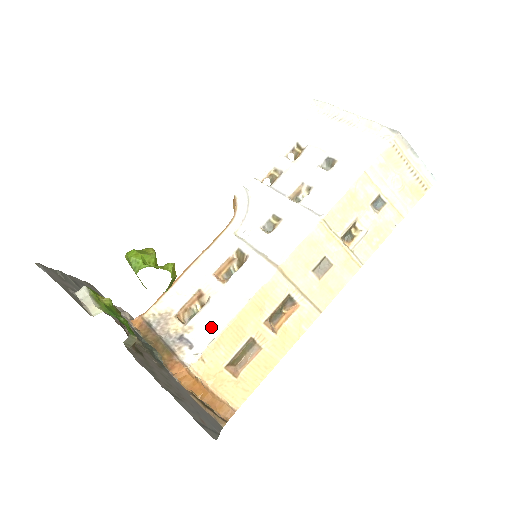
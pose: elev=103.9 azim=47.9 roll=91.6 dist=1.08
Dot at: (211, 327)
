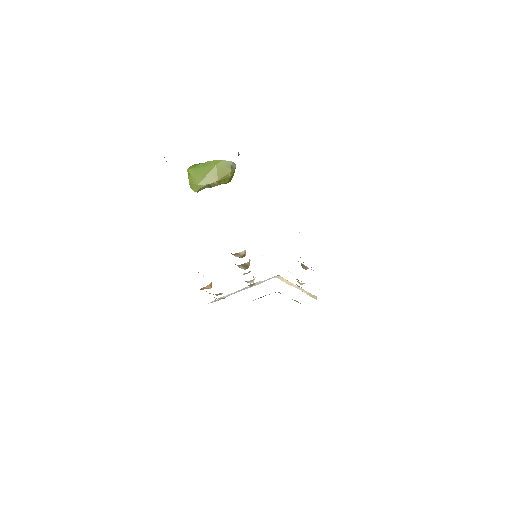
Dot at: occluded
